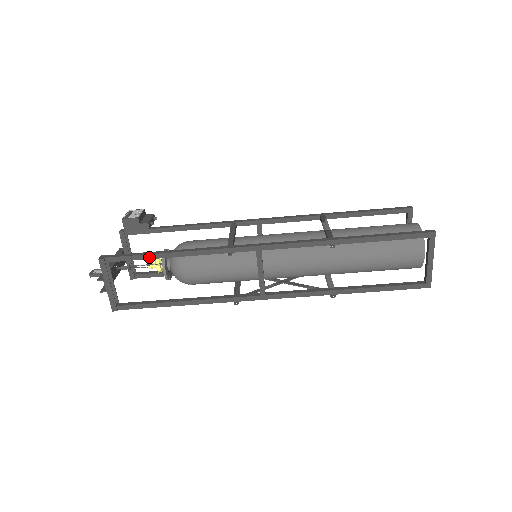
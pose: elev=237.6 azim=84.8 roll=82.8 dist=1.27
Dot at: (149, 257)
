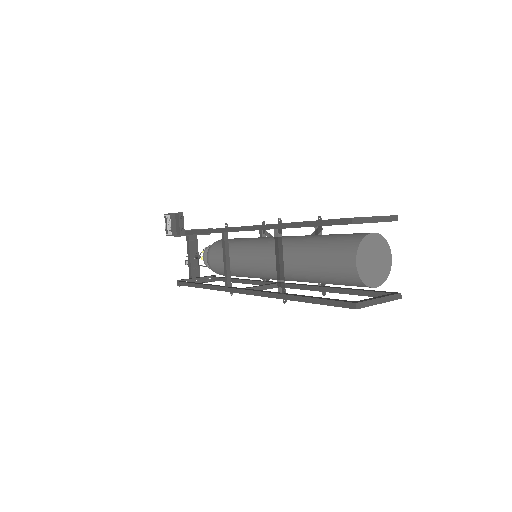
Dot at: (196, 287)
